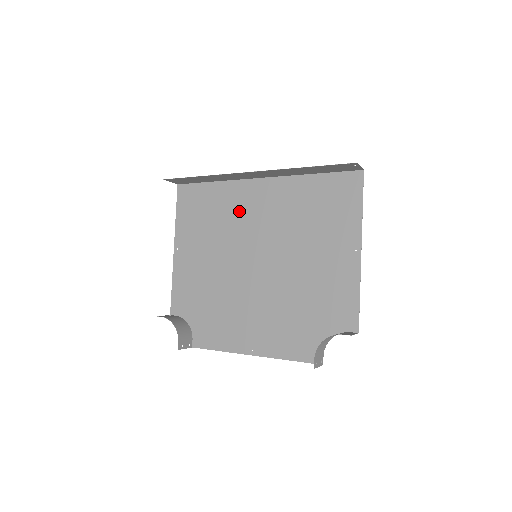
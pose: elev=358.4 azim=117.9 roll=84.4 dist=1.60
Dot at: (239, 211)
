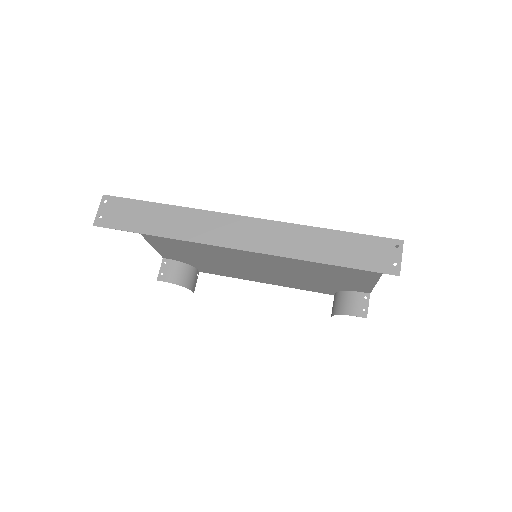
Dot at: occluded
